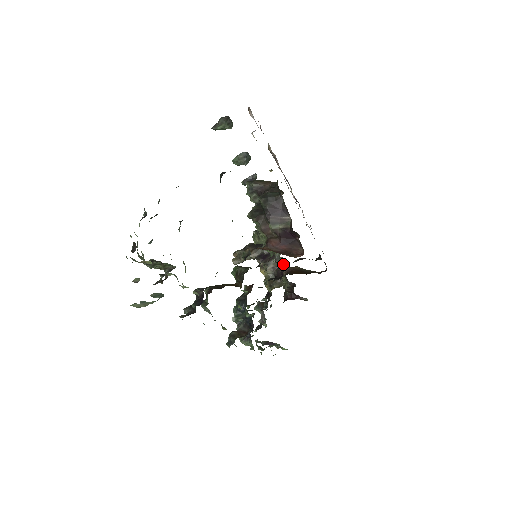
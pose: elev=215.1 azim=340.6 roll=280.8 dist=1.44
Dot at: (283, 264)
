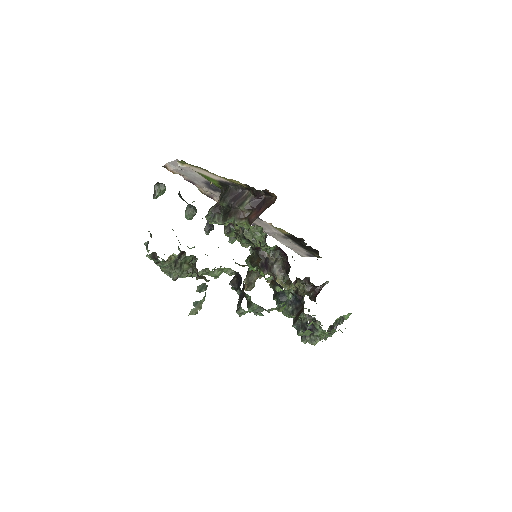
Dot at: (282, 258)
